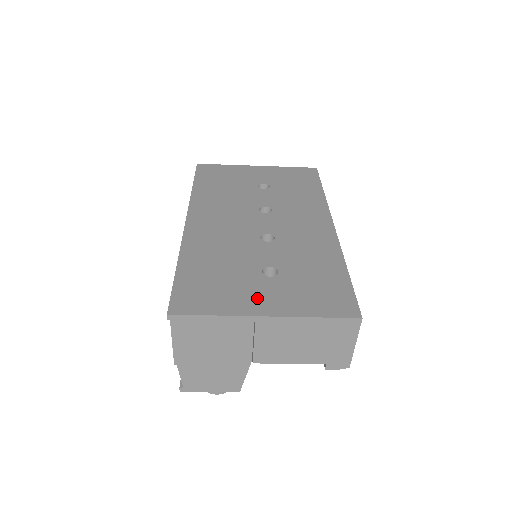
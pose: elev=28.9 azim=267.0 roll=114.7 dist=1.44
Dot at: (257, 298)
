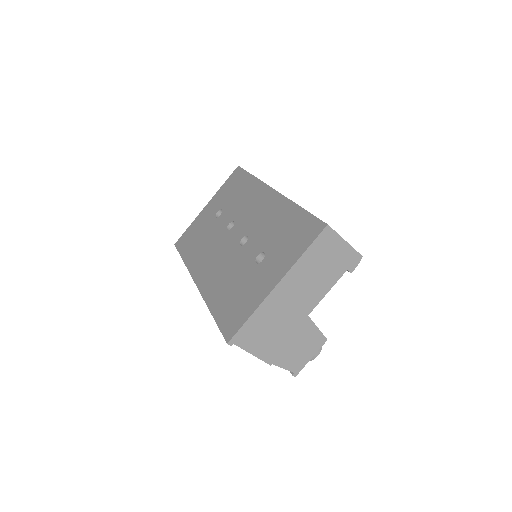
Dot at: (265, 281)
